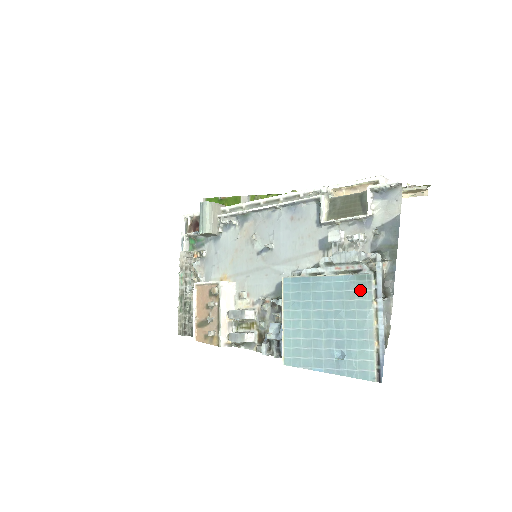
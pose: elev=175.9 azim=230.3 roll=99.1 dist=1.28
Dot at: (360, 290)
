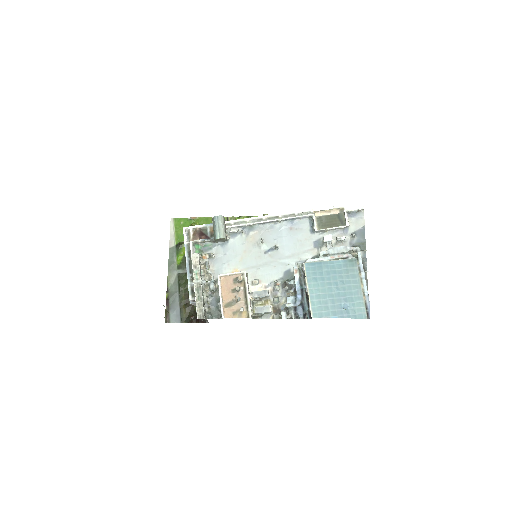
Dot at: (351, 268)
